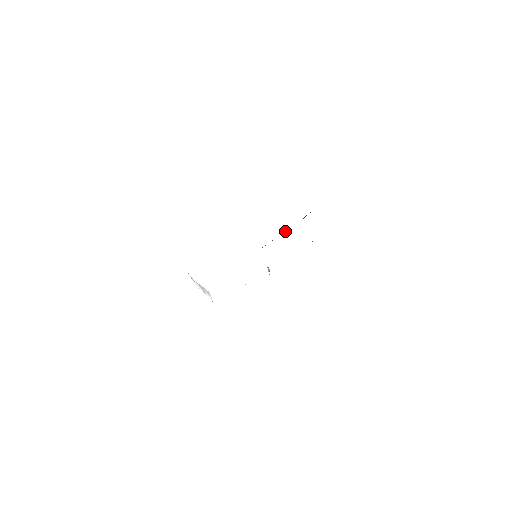
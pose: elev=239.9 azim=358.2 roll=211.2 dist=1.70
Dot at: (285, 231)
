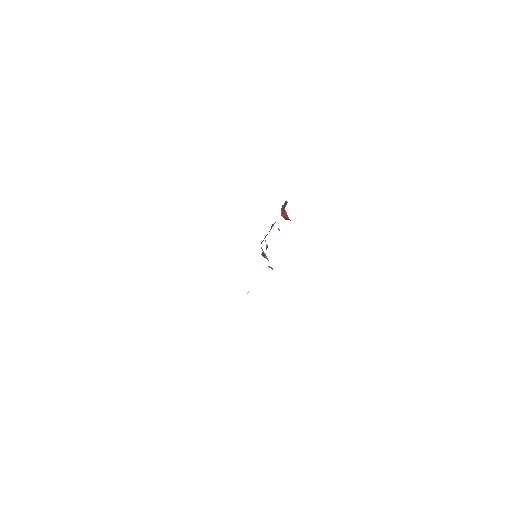
Dot at: (274, 223)
